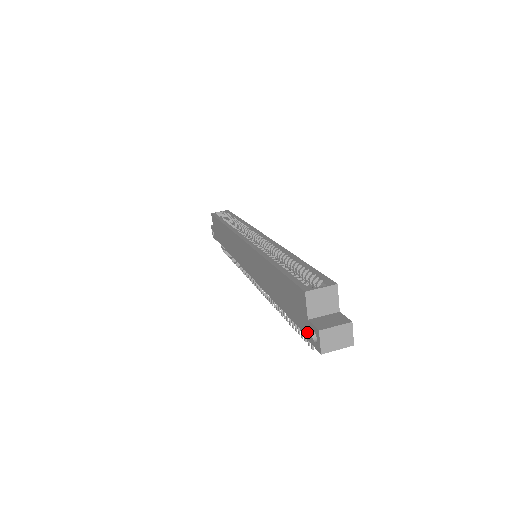
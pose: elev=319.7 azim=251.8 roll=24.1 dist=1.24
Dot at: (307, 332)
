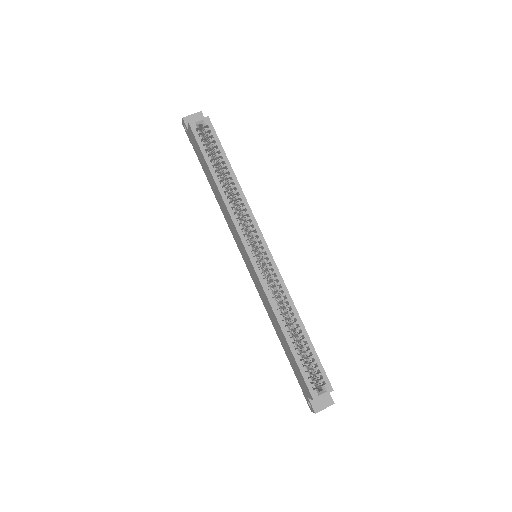
Dot at: (304, 394)
